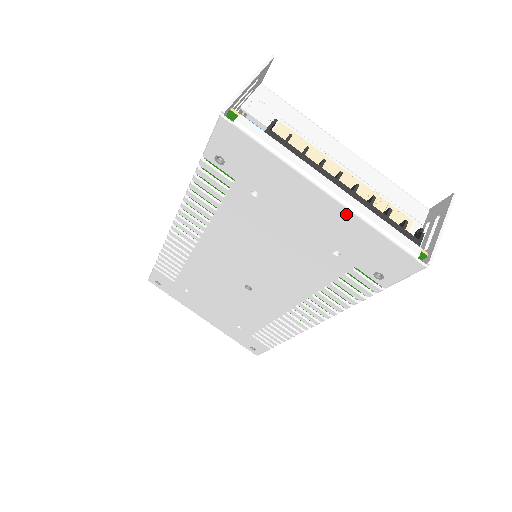
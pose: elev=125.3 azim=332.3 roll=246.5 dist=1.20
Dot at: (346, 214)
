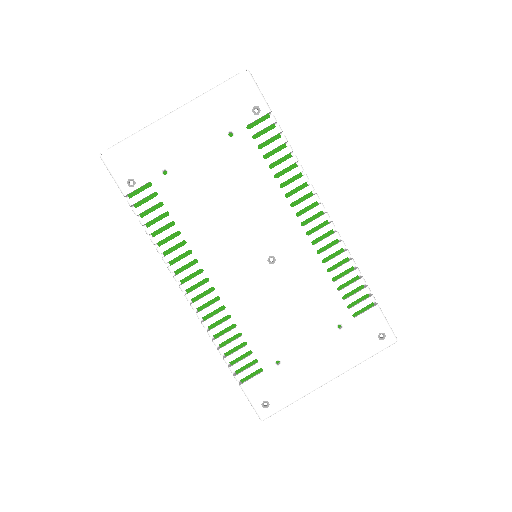
Dot at: (194, 107)
